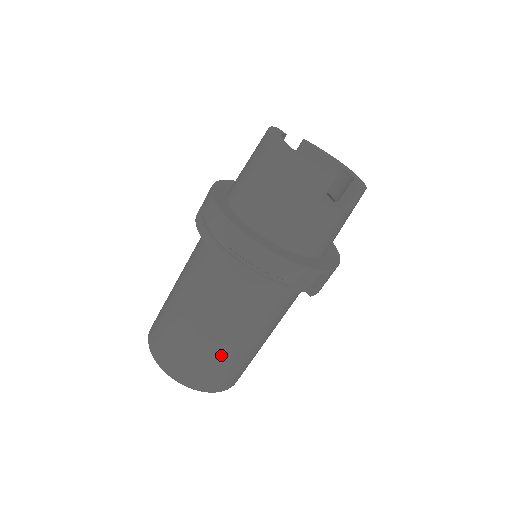
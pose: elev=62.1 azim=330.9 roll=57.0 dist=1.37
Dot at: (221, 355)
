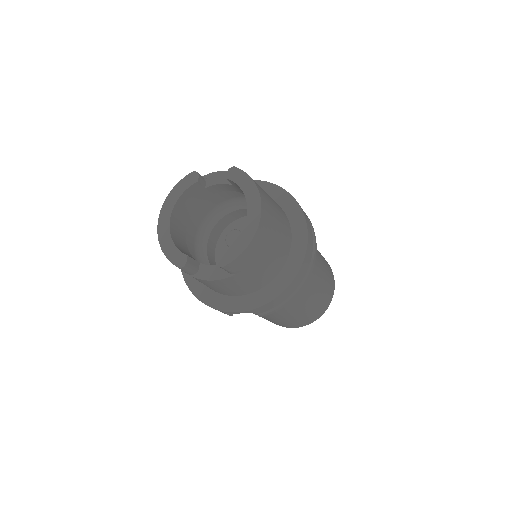
Dot at: occluded
